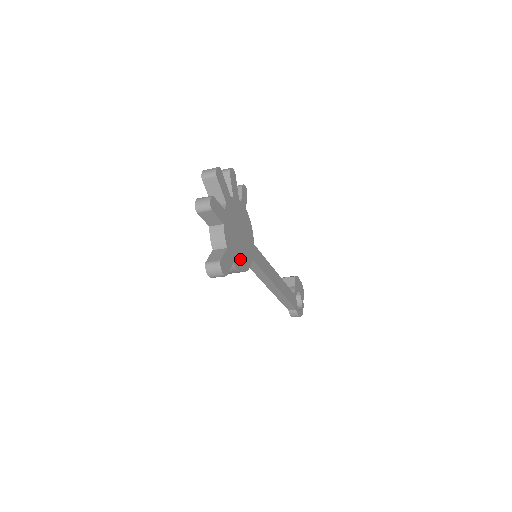
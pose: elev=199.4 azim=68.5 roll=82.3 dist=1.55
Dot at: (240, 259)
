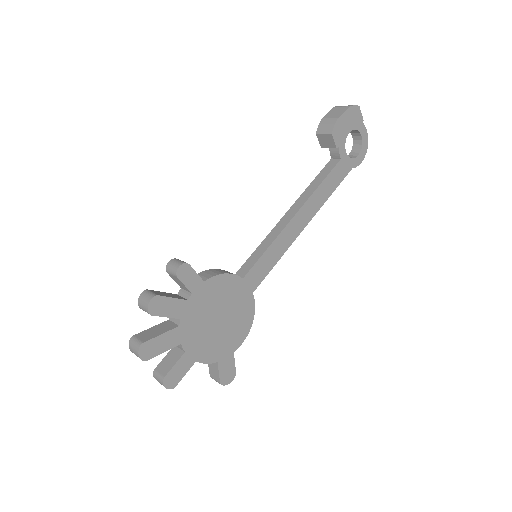
Dot at: (238, 331)
